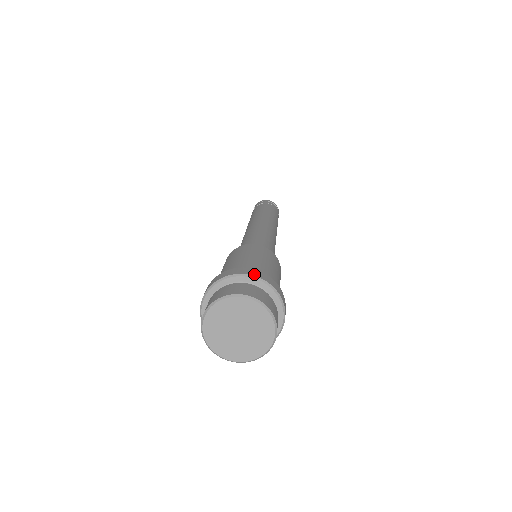
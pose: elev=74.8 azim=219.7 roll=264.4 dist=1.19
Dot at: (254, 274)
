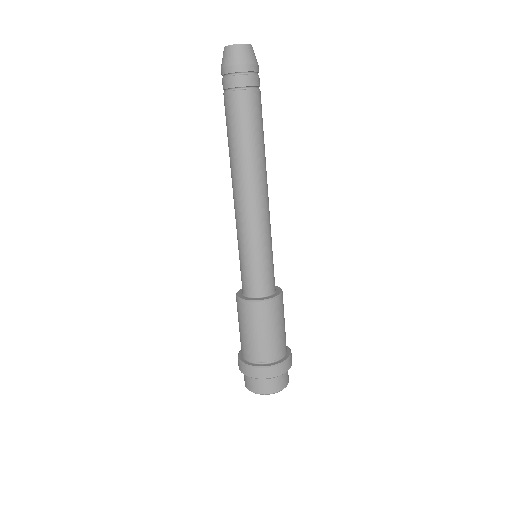
Dot at: (247, 374)
